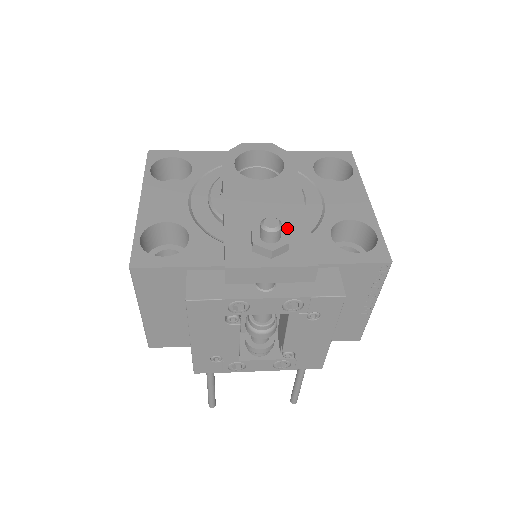
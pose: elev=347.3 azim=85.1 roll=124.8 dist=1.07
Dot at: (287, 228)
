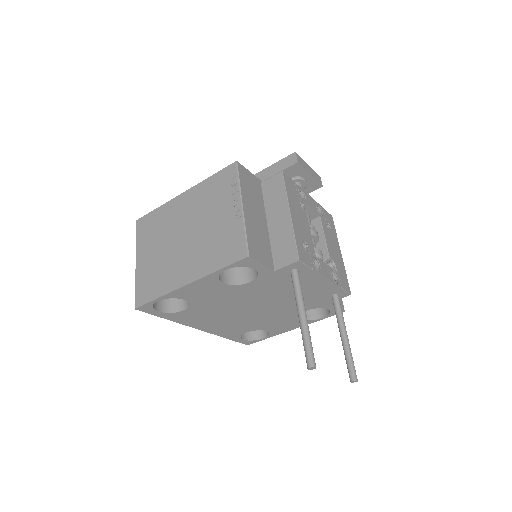
Dot at: occluded
